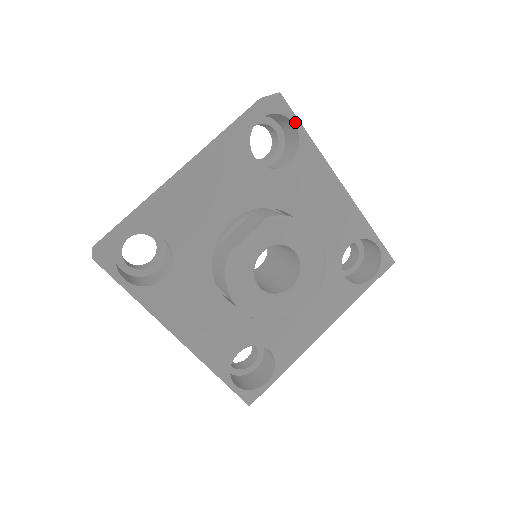
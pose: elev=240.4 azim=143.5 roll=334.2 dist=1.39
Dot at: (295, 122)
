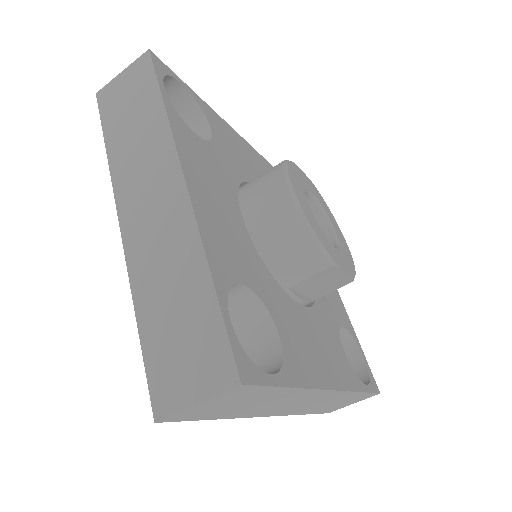
Dot at: occluded
